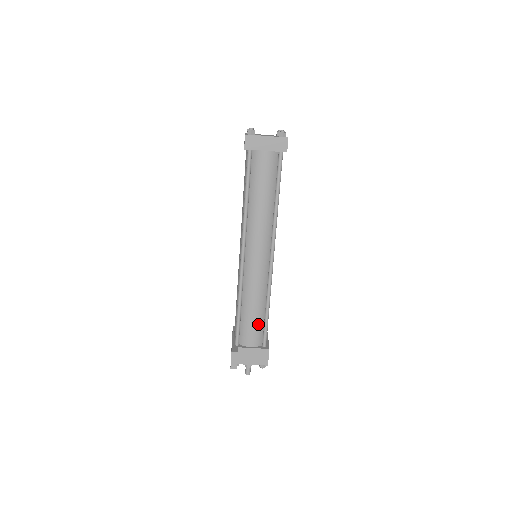
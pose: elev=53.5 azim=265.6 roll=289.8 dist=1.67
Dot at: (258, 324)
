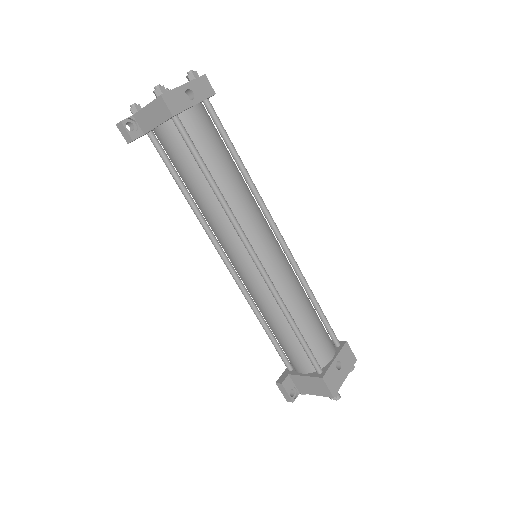
Dot at: (294, 346)
